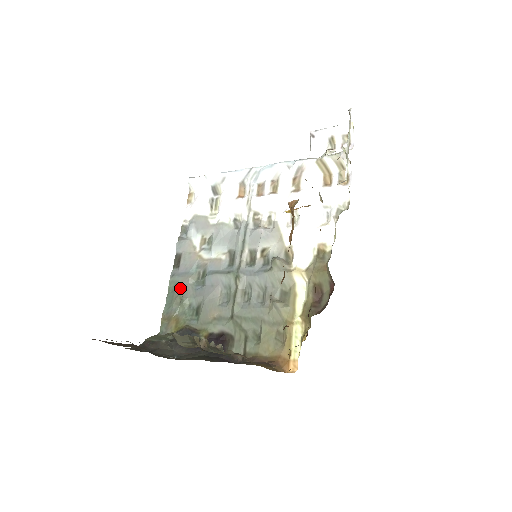
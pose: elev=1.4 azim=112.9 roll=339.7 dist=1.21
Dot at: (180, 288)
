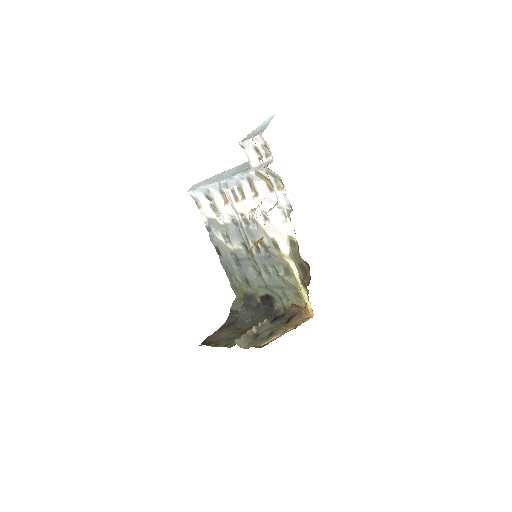
Dot at: (230, 270)
